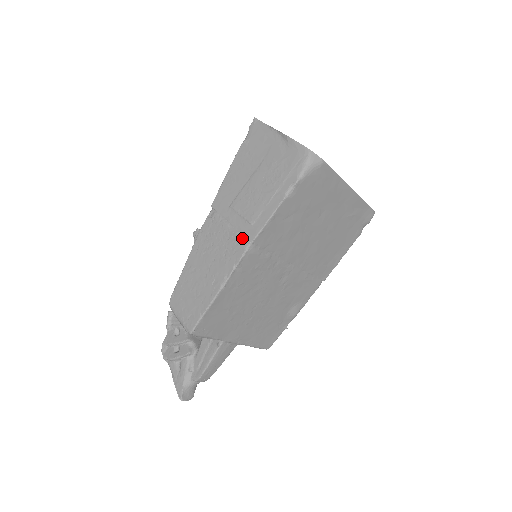
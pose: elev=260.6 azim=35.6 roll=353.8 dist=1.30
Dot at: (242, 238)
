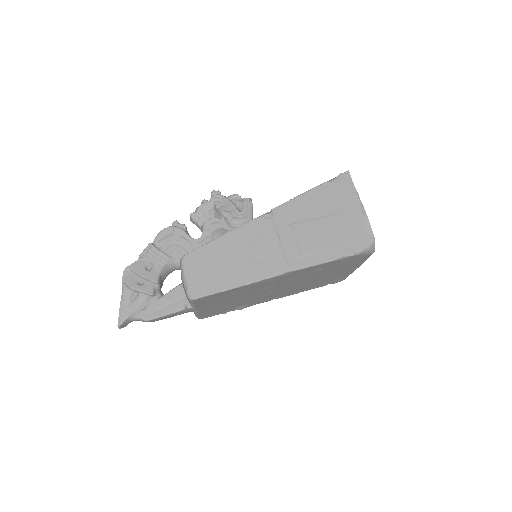
Dot at: (286, 261)
